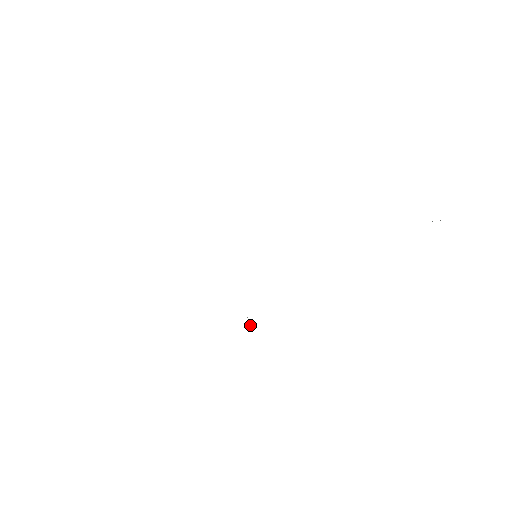
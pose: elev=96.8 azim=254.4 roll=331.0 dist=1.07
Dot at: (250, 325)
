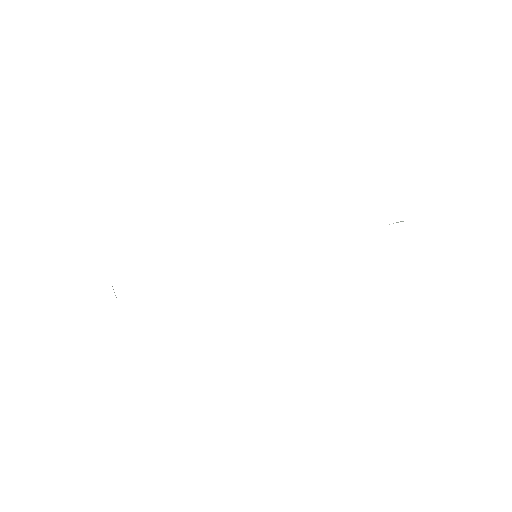
Dot at: occluded
